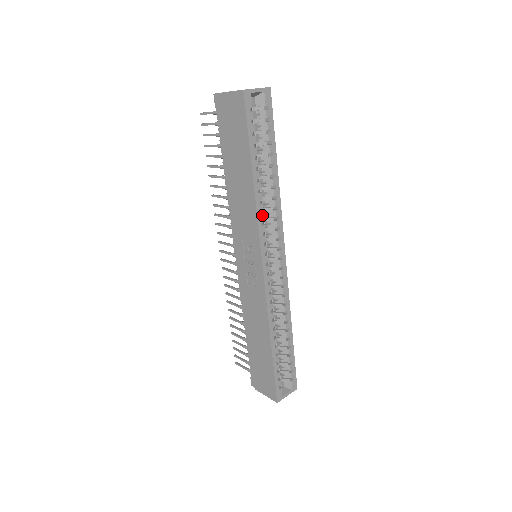
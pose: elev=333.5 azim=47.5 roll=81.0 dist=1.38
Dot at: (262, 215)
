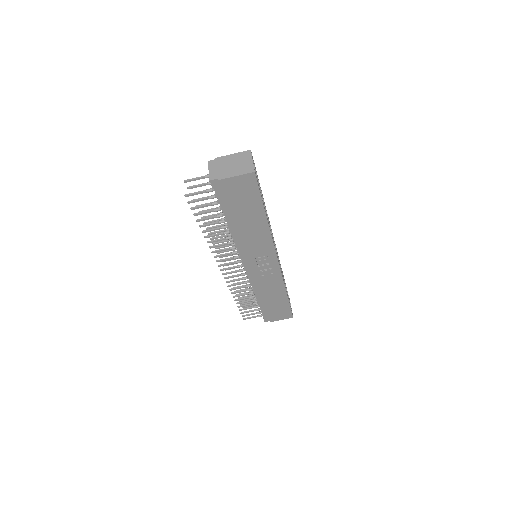
Dot at: occluded
